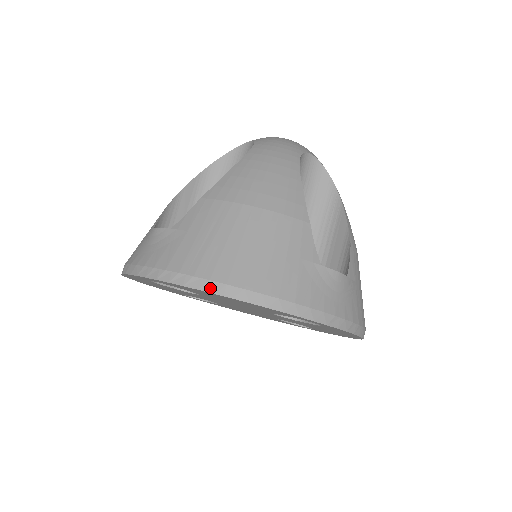
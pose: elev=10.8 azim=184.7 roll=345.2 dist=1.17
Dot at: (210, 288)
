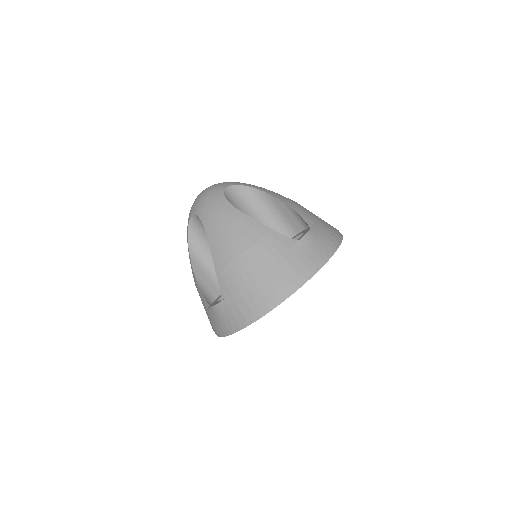
Dot at: (273, 306)
